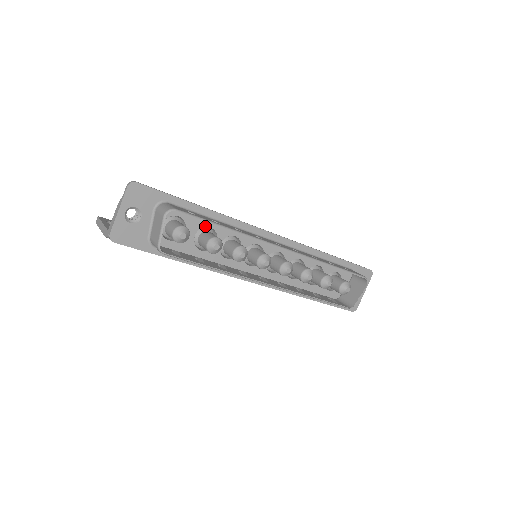
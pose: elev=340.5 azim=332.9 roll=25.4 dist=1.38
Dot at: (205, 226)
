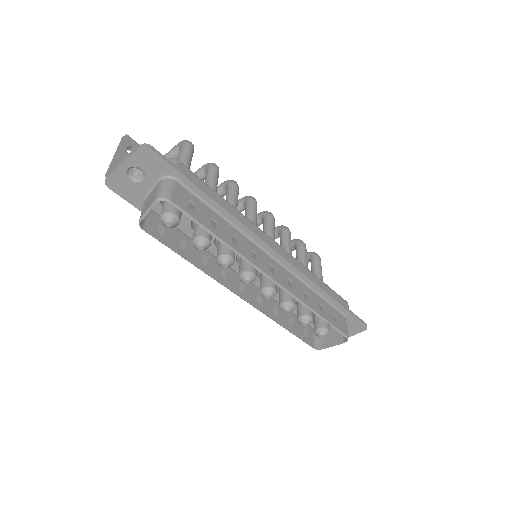
Dot at: occluded
